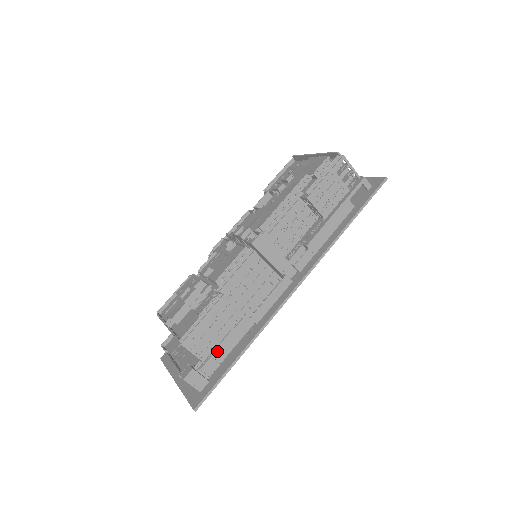
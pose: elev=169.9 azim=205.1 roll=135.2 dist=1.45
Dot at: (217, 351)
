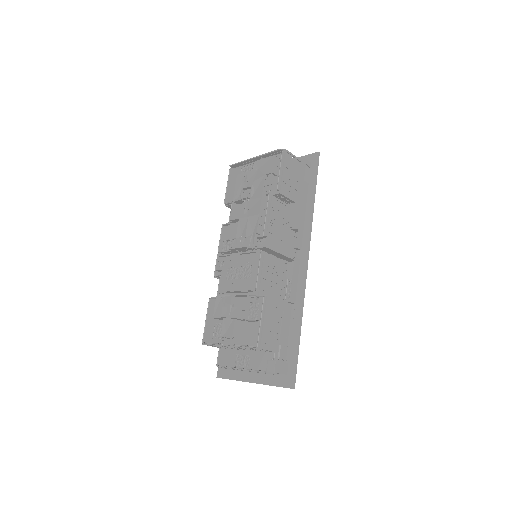
Dot at: (281, 339)
